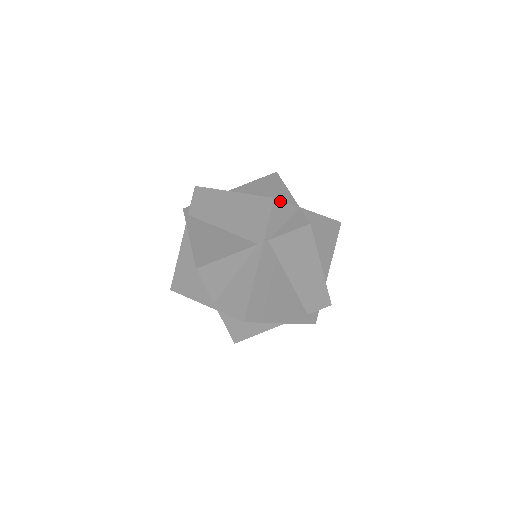
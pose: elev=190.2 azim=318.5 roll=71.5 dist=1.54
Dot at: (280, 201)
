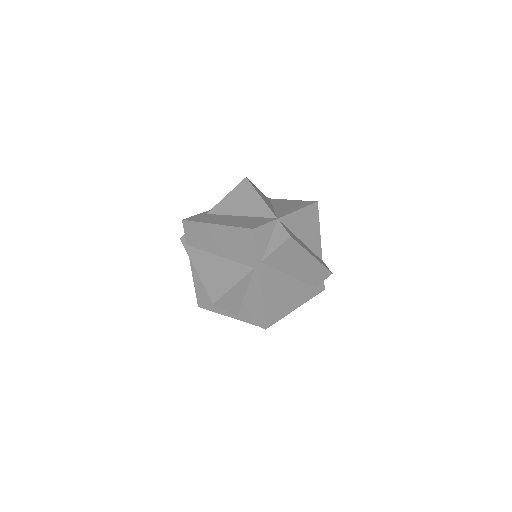
Dot at: (259, 227)
